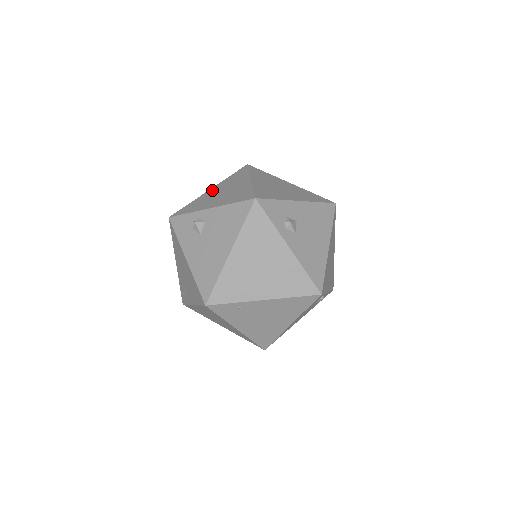
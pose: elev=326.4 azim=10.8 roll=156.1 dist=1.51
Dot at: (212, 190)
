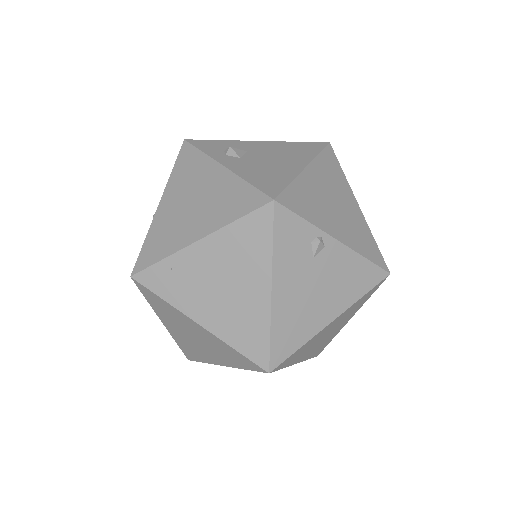
Dot at: occluded
